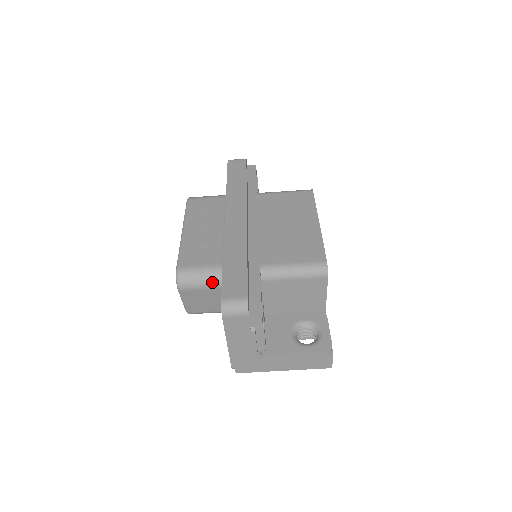
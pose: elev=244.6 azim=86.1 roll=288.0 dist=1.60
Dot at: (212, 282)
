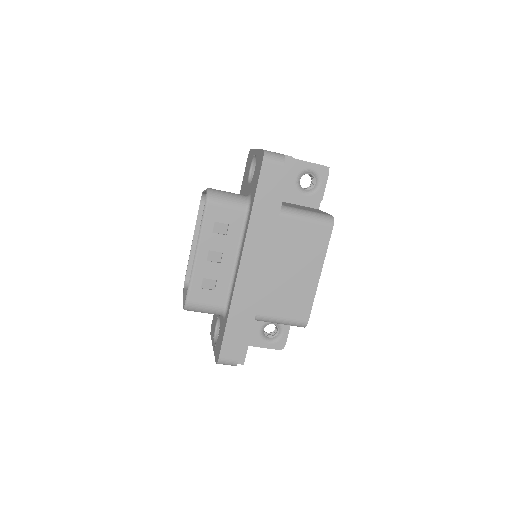
Dot at: occluded
